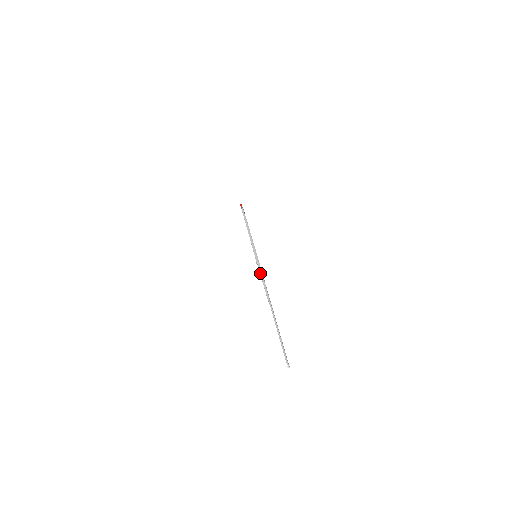
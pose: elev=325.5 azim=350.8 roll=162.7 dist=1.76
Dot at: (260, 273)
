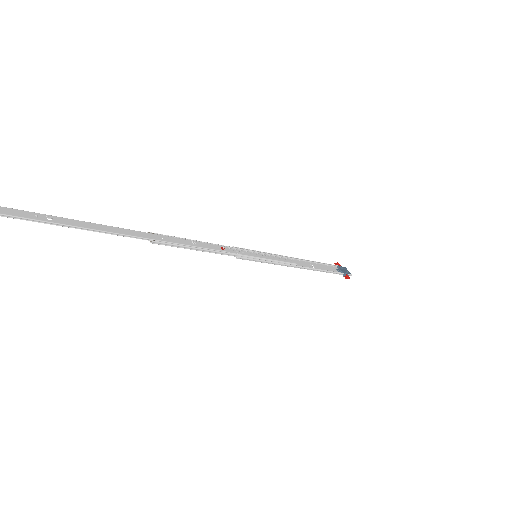
Dot at: (211, 245)
